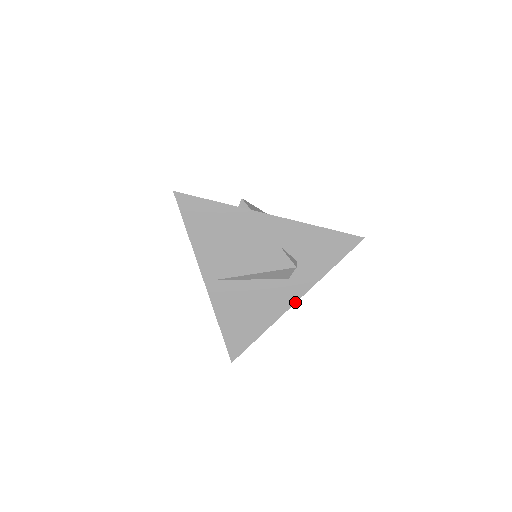
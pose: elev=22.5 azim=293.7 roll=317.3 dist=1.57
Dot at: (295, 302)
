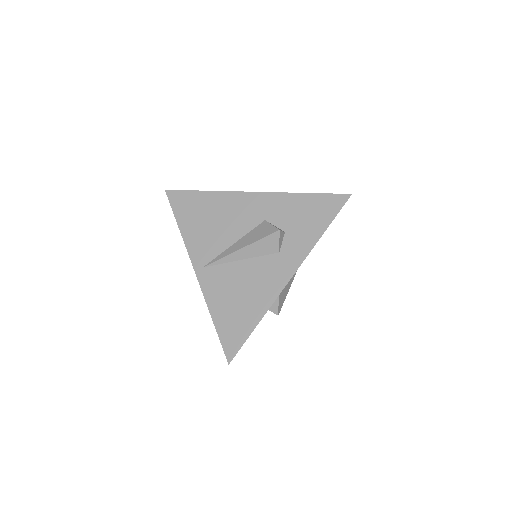
Dot at: (290, 278)
